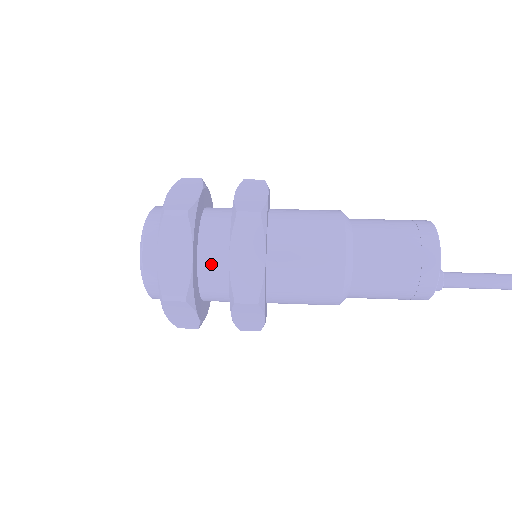
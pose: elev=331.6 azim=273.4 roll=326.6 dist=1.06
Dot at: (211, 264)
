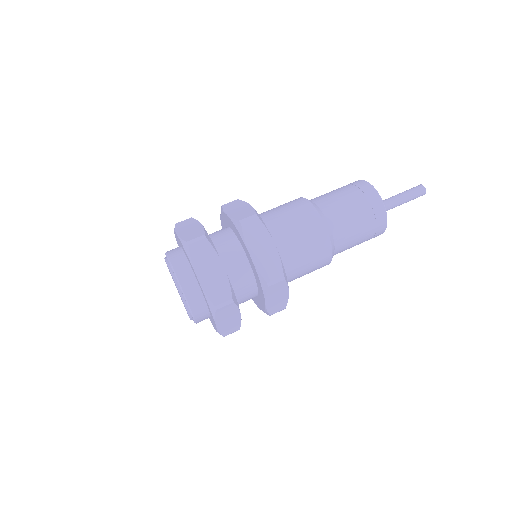
Dot at: (244, 300)
